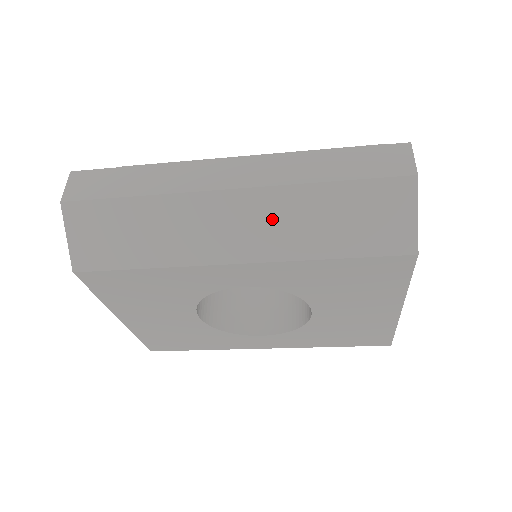
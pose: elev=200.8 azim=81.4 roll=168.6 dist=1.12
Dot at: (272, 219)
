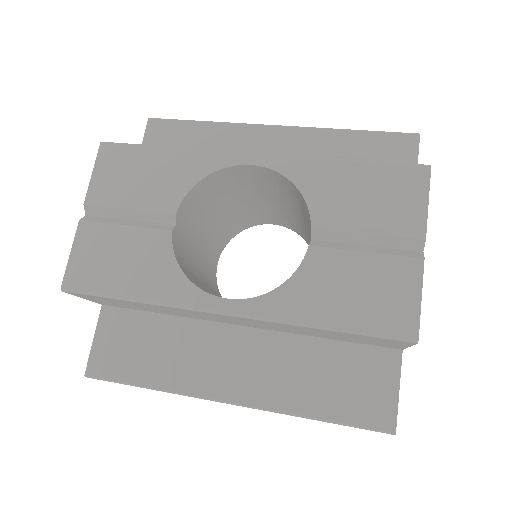
Dot at: occluded
